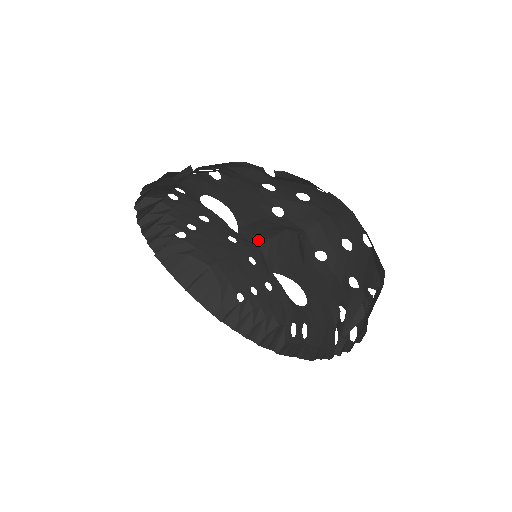
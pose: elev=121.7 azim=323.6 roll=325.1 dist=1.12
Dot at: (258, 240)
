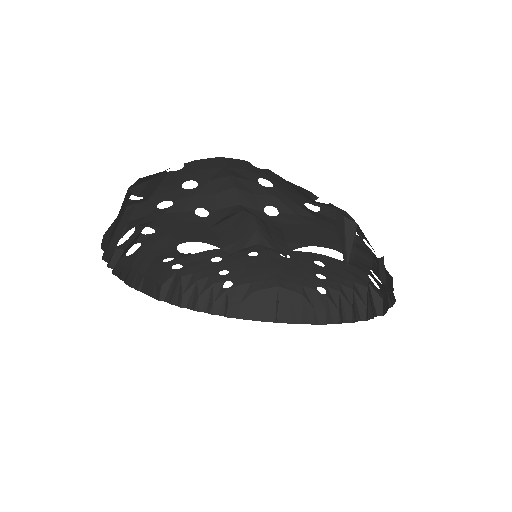
Dot at: (250, 240)
